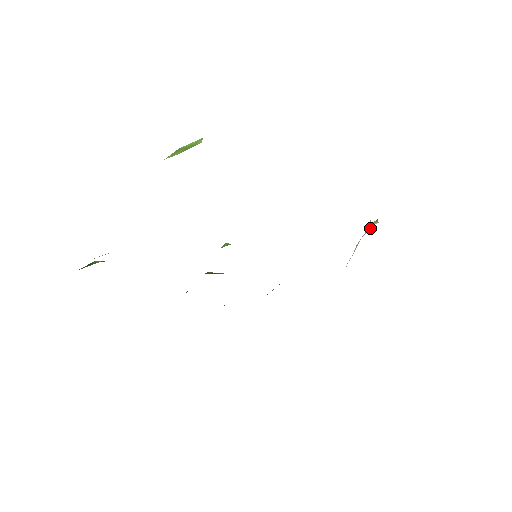
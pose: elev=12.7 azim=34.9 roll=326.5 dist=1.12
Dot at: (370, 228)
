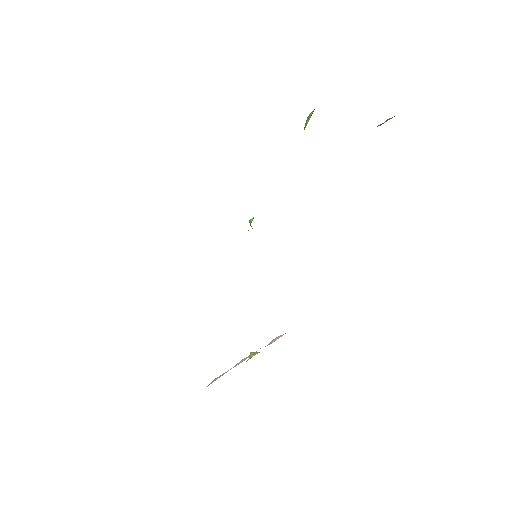
Dot at: occluded
